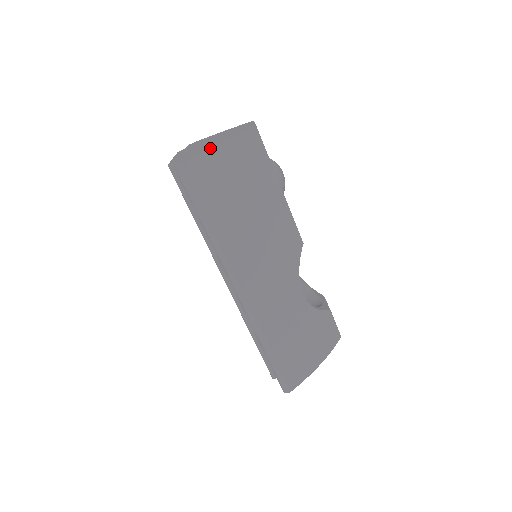
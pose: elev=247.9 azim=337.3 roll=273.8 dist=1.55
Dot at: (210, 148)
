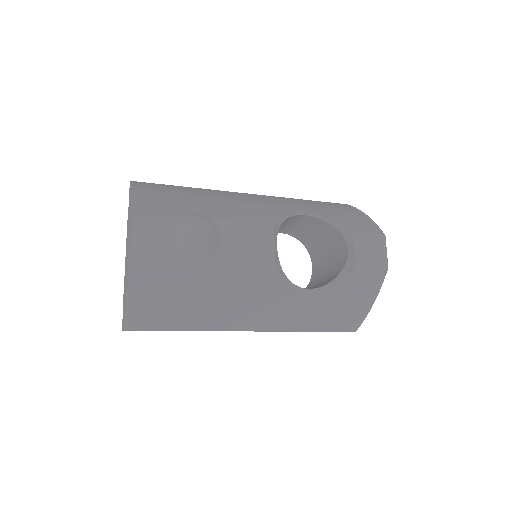
Dot at: (124, 310)
